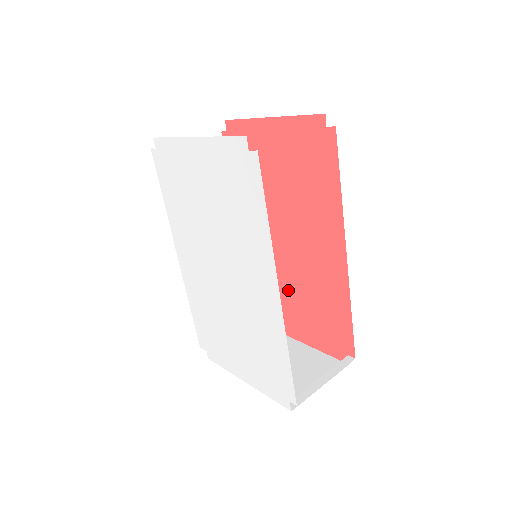
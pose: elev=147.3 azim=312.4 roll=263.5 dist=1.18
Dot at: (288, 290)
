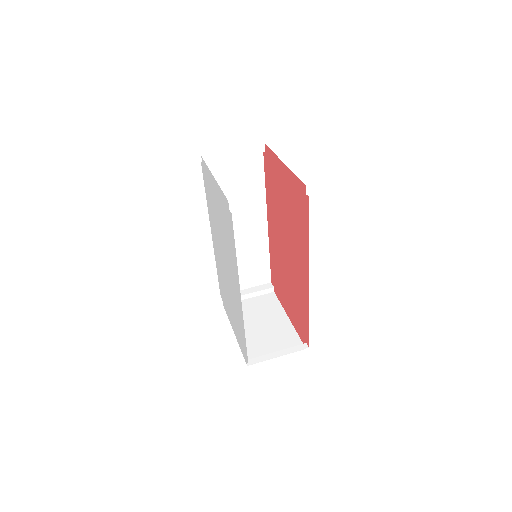
Dot at: (285, 280)
